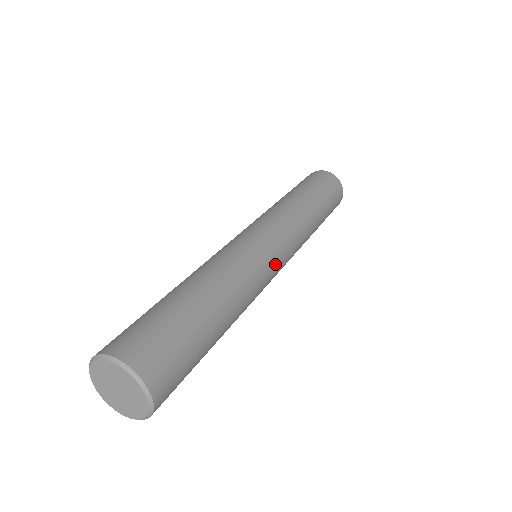
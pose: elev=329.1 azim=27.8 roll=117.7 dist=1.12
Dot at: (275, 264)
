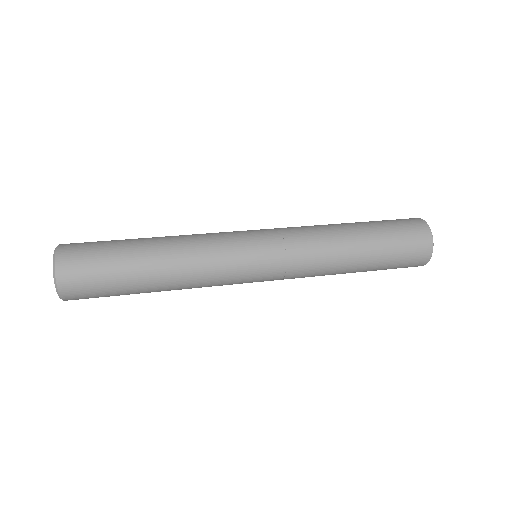
Dot at: (250, 258)
